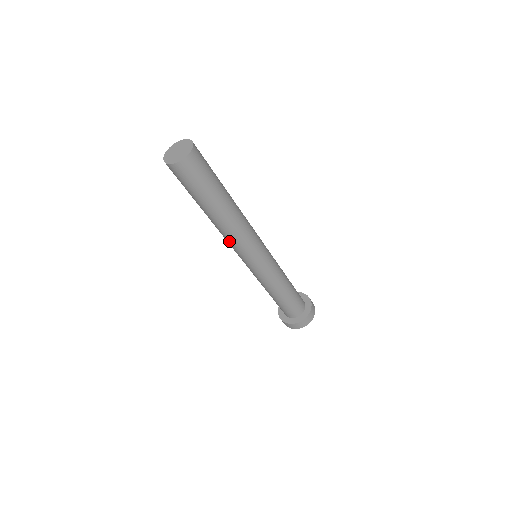
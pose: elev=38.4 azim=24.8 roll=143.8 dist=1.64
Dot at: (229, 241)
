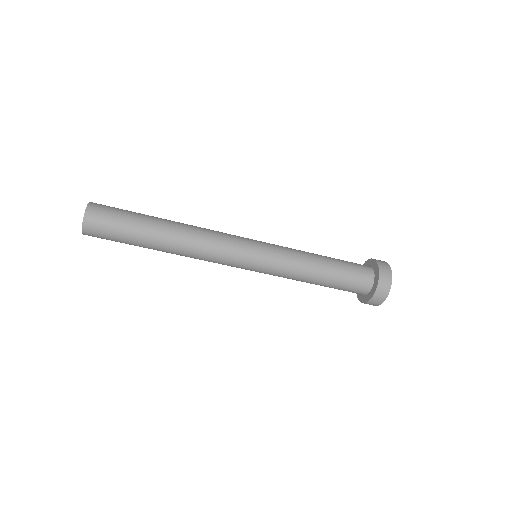
Dot at: (206, 257)
